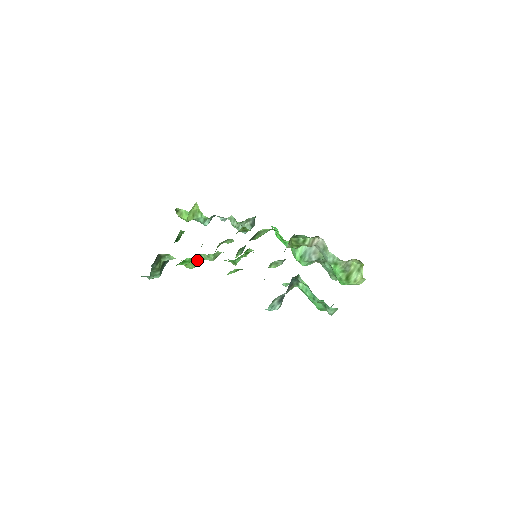
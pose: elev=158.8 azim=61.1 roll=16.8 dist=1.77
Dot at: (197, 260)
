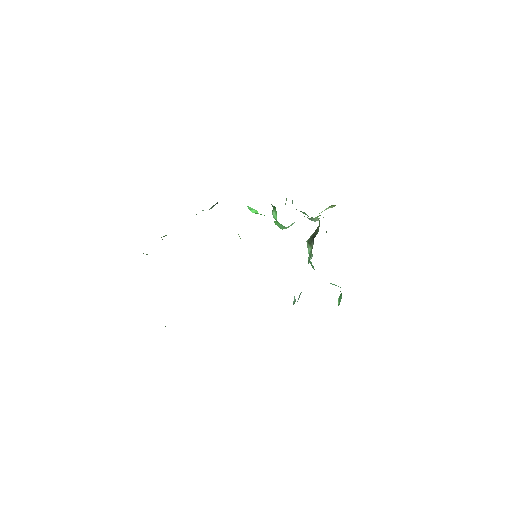
Dot at: occluded
